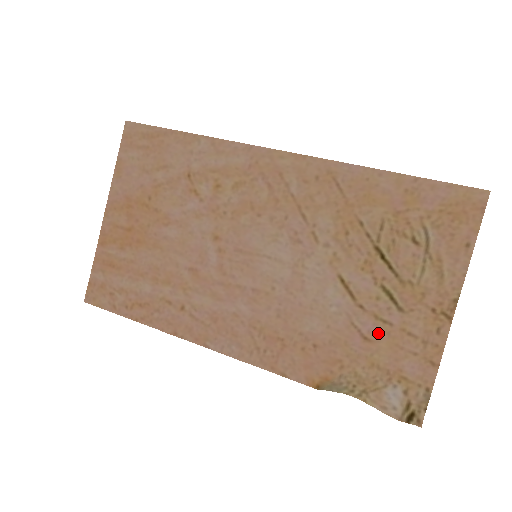
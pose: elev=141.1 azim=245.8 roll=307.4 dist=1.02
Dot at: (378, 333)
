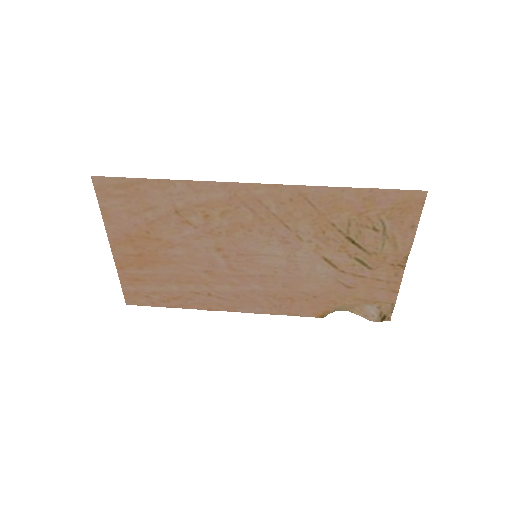
Dot at: (357, 283)
